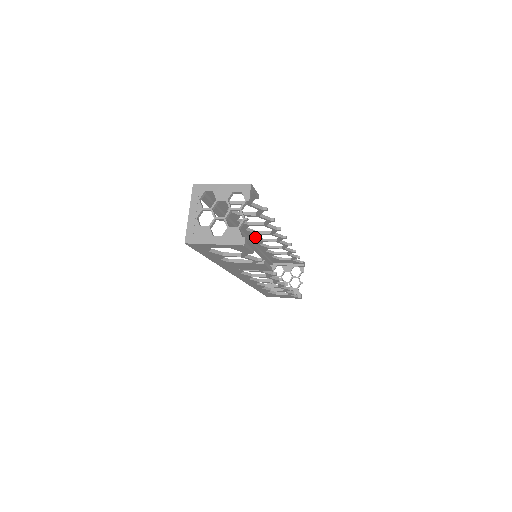
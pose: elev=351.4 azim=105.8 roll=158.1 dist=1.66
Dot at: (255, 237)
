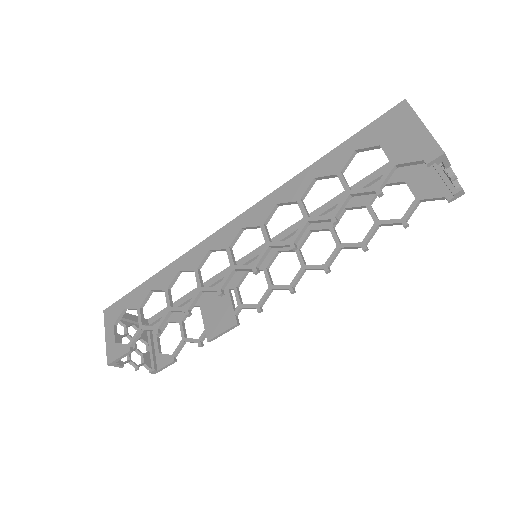
Dot at: (247, 228)
